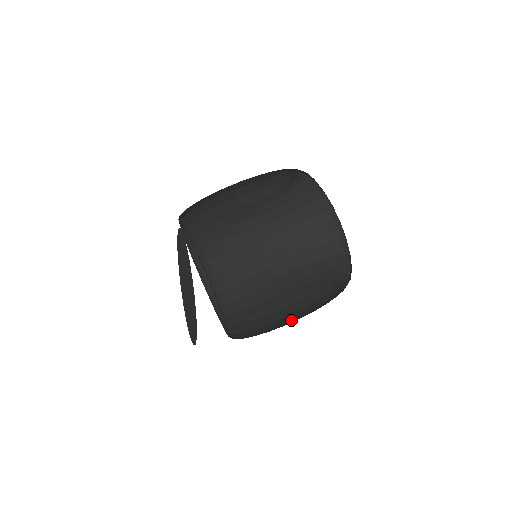
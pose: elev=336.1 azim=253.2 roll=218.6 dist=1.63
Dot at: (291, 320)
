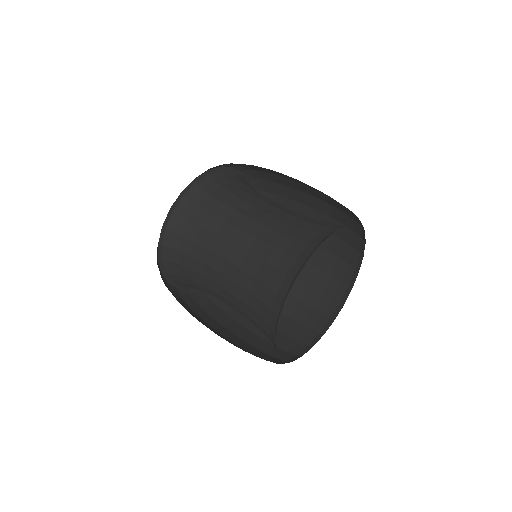
Dot at: occluded
